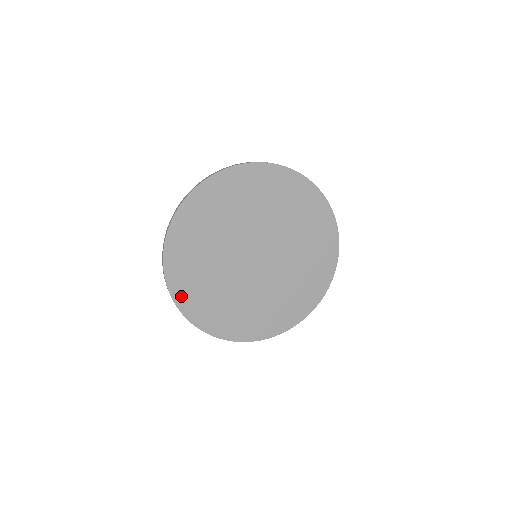
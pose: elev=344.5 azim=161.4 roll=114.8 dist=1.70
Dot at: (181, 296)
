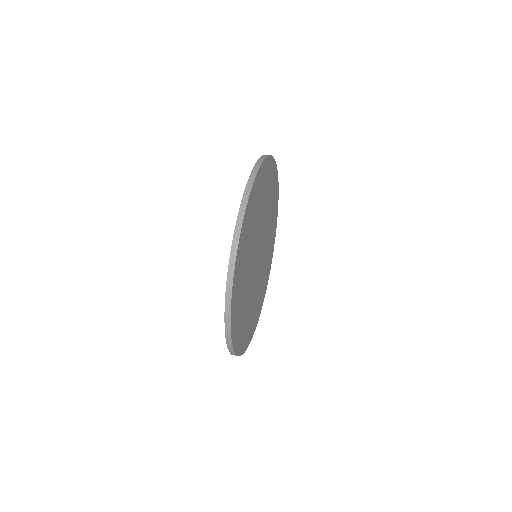
Dot at: (246, 343)
